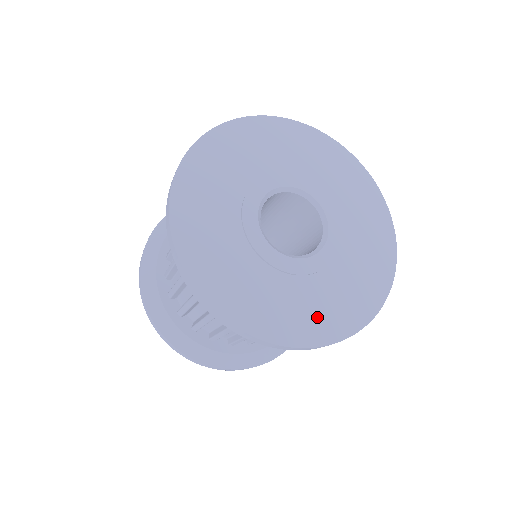
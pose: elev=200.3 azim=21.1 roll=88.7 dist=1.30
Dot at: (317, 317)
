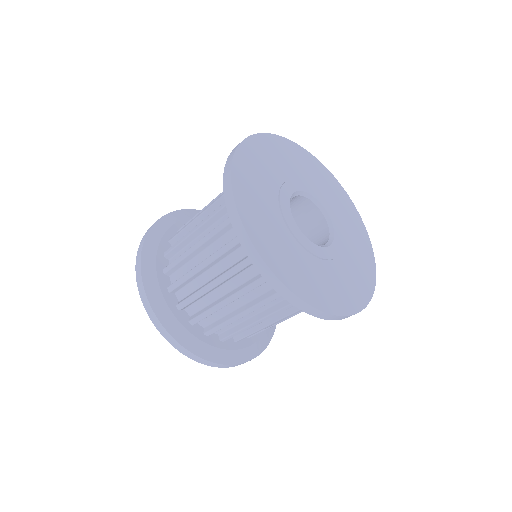
Dot at: (304, 279)
